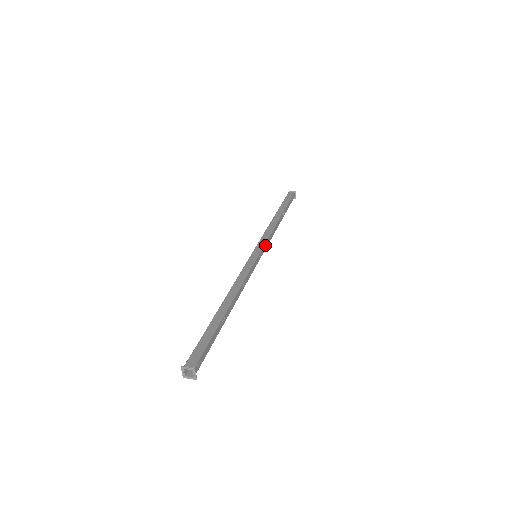
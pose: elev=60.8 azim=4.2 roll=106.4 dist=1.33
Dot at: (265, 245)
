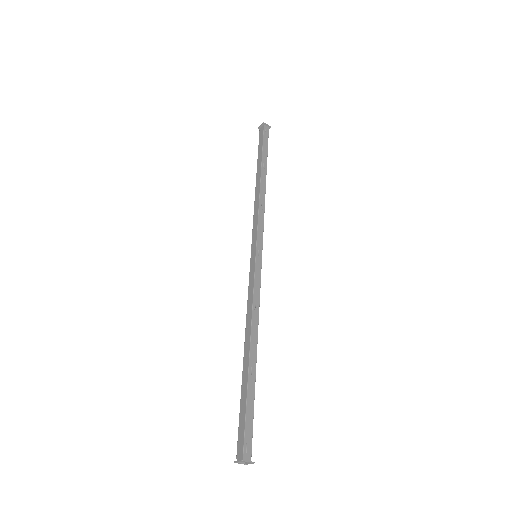
Dot at: (259, 233)
